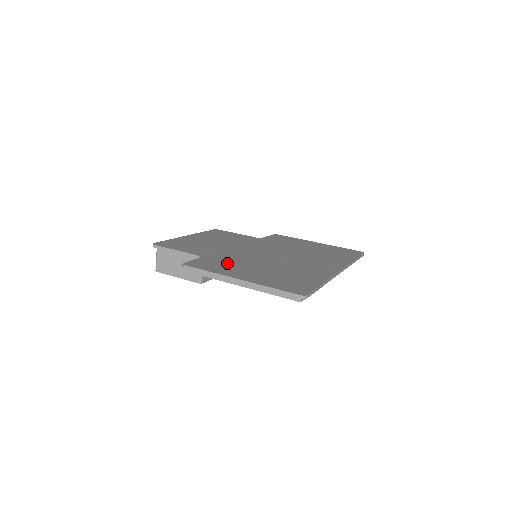
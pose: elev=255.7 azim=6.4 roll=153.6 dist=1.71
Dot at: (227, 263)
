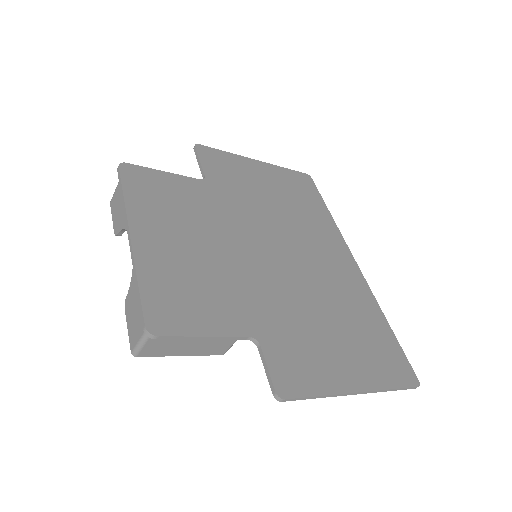
Dot at: (298, 340)
